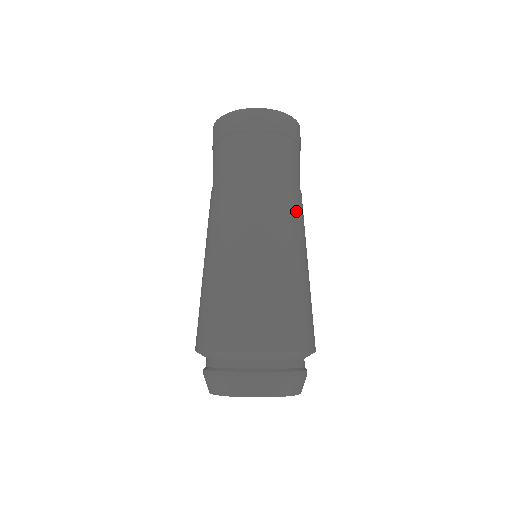
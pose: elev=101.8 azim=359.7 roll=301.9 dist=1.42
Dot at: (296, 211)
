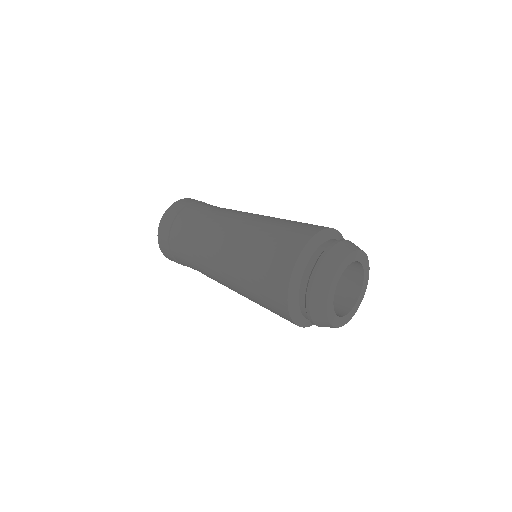
Dot at: occluded
